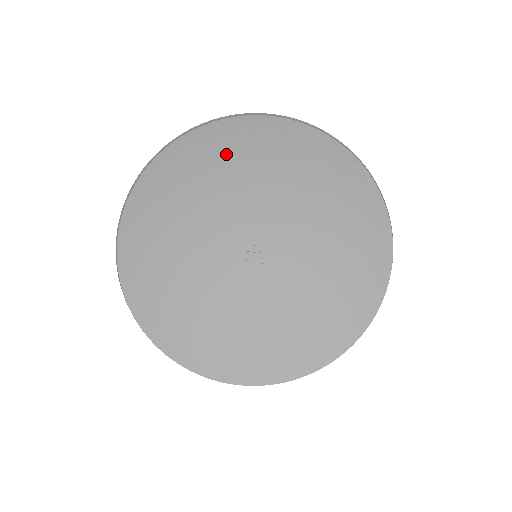
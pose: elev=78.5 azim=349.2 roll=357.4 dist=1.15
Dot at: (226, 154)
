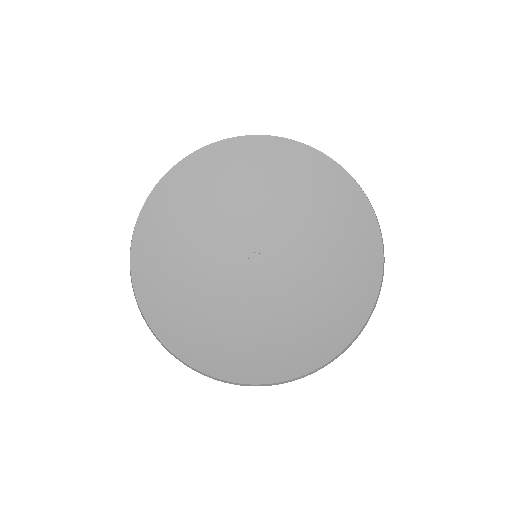
Dot at: (310, 180)
